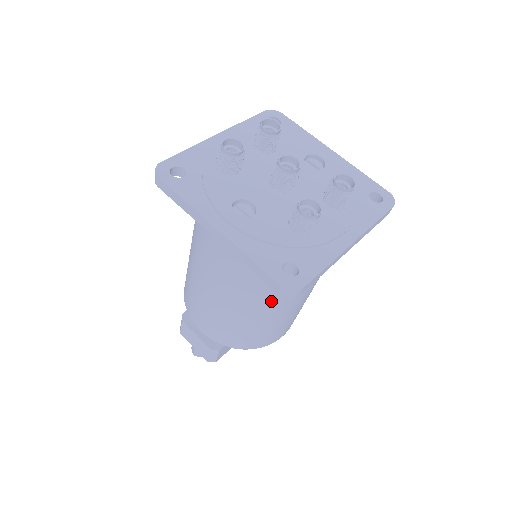
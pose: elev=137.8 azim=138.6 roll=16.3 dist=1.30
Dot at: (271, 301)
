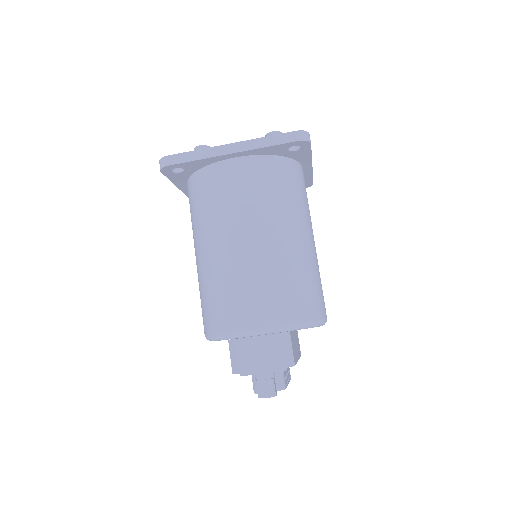
Dot at: (296, 220)
